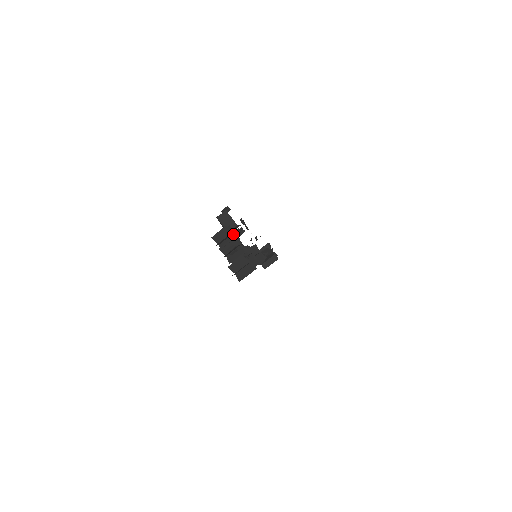
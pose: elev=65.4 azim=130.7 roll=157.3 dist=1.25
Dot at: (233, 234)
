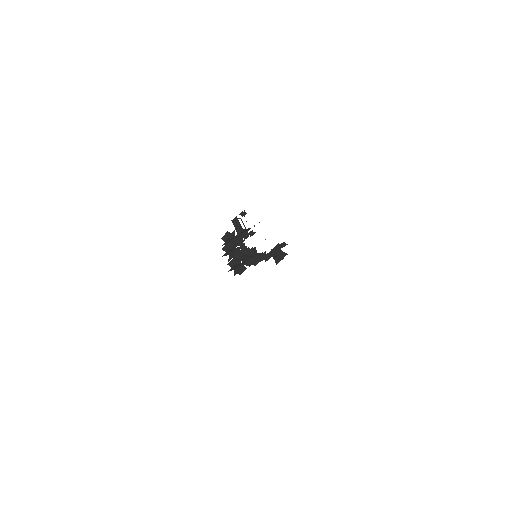
Dot at: (234, 238)
